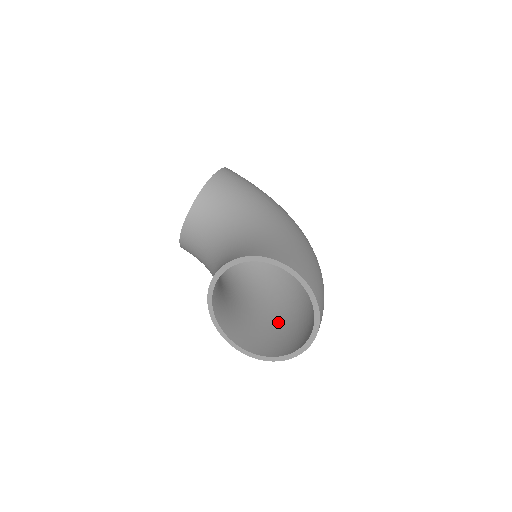
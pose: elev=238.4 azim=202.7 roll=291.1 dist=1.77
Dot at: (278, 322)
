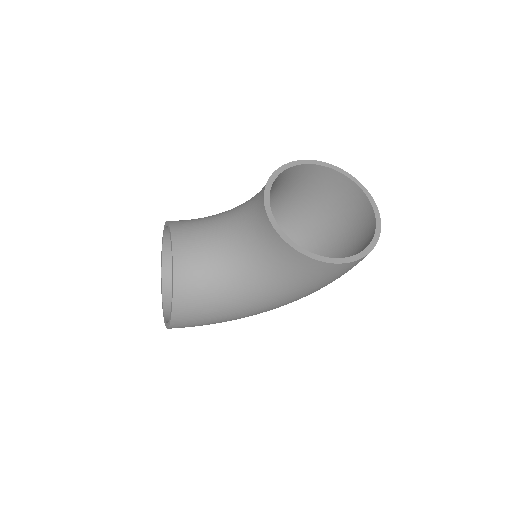
Dot at: occluded
